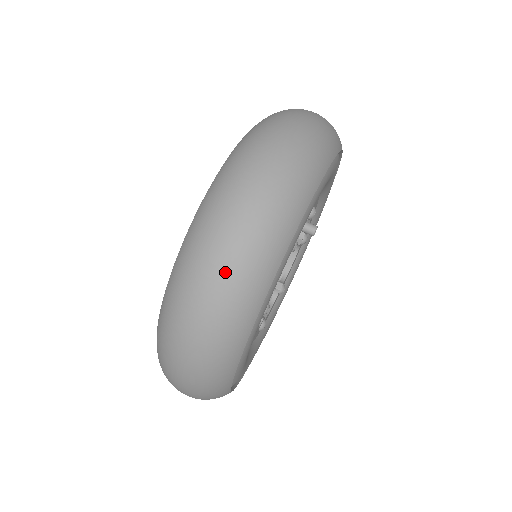
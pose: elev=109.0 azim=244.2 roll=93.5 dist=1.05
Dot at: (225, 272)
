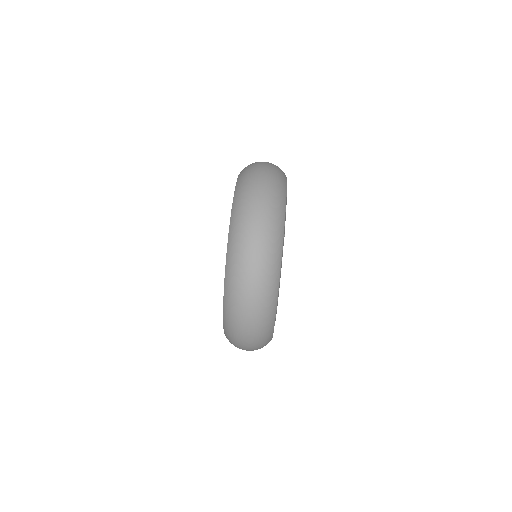
Dot at: (261, 220)
